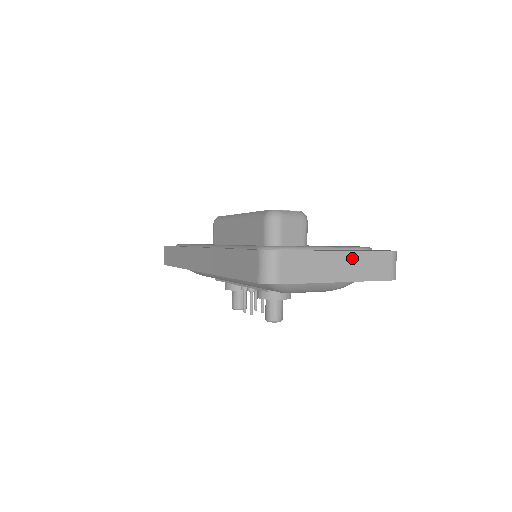
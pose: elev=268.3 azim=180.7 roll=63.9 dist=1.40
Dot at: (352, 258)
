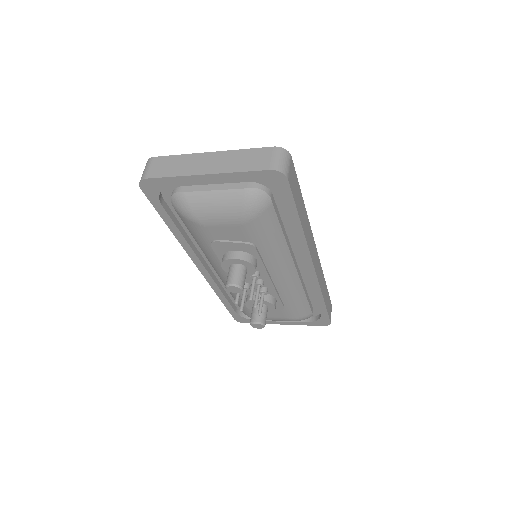
Dot at: (224, 156)
